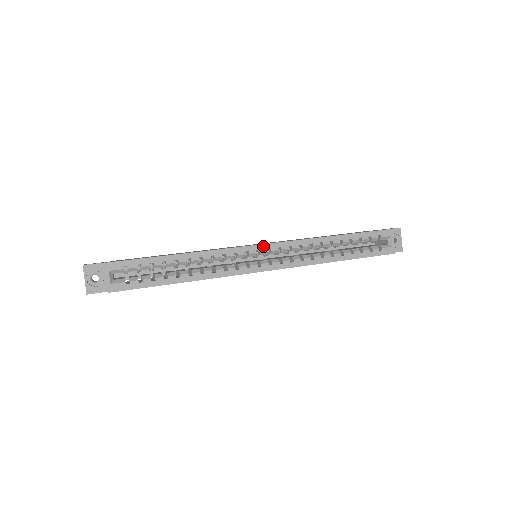
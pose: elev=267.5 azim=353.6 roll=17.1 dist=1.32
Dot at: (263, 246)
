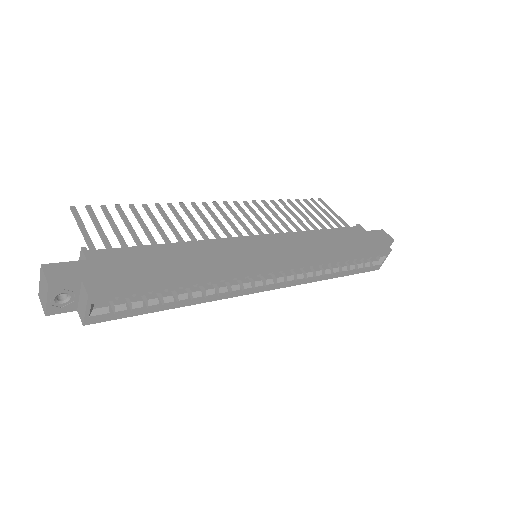
Dot at: (278, 269)
